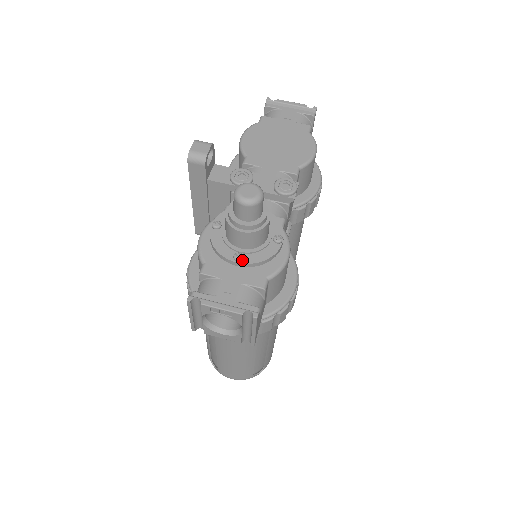
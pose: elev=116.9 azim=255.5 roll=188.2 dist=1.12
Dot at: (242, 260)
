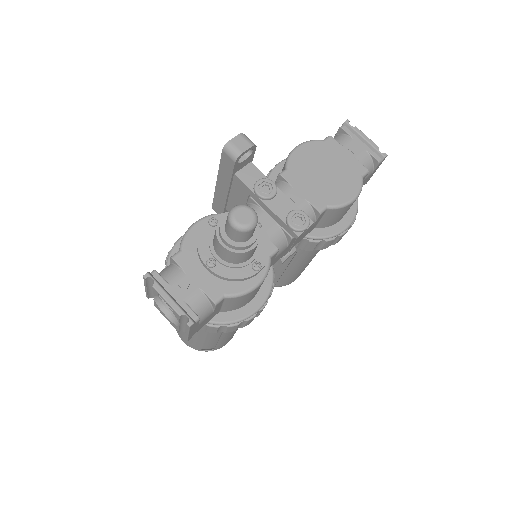
Dot at: (213, 267)
